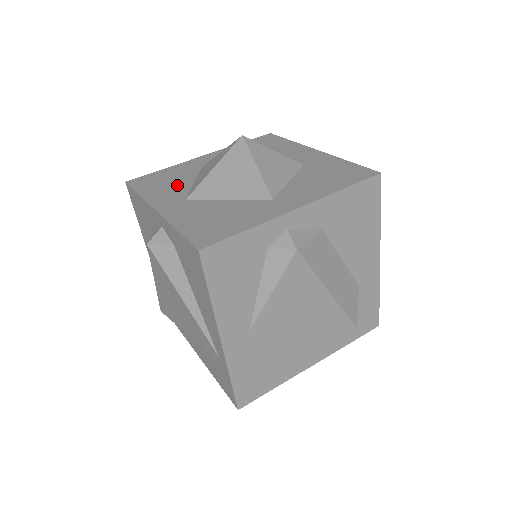
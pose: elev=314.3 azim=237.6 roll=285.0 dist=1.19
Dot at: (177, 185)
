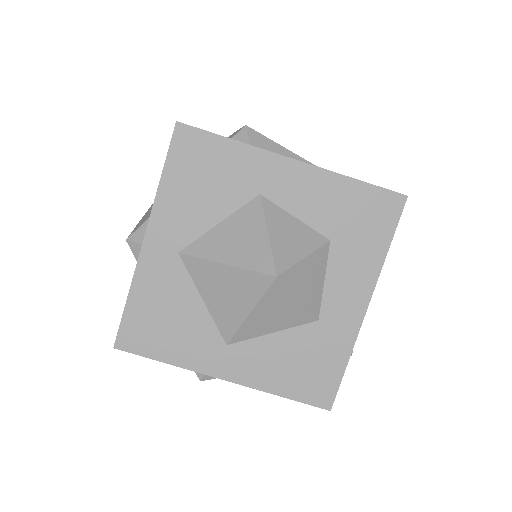
Dot at: (203, 208)
